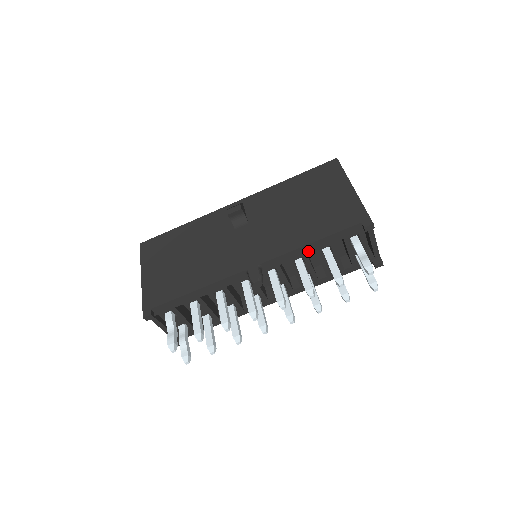
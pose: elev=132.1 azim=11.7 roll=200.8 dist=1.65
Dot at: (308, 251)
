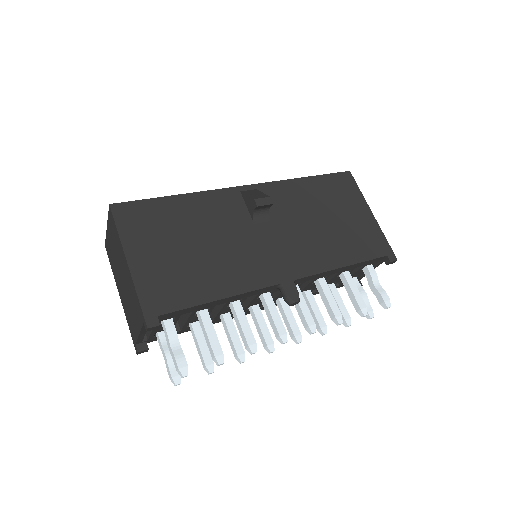
Dot at: (335, 272)
